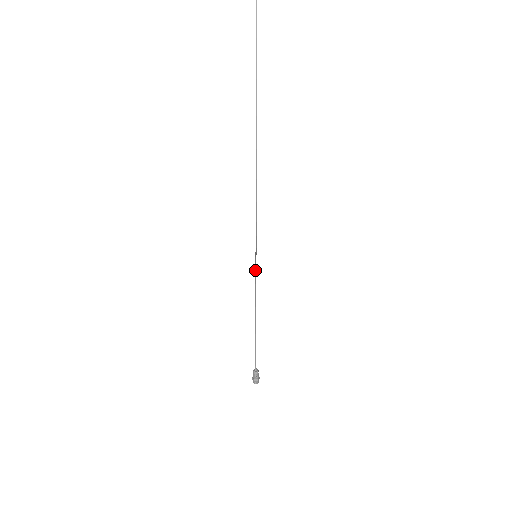
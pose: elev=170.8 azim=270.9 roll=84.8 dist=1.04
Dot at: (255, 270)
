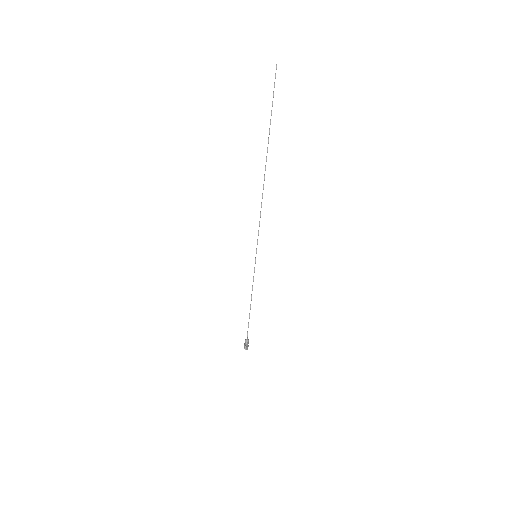
Dot at: occluded
